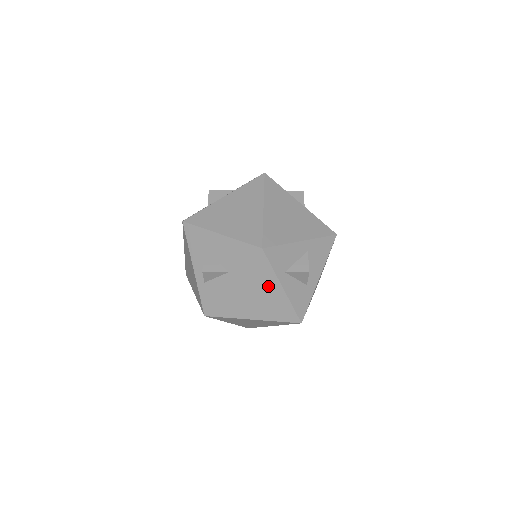
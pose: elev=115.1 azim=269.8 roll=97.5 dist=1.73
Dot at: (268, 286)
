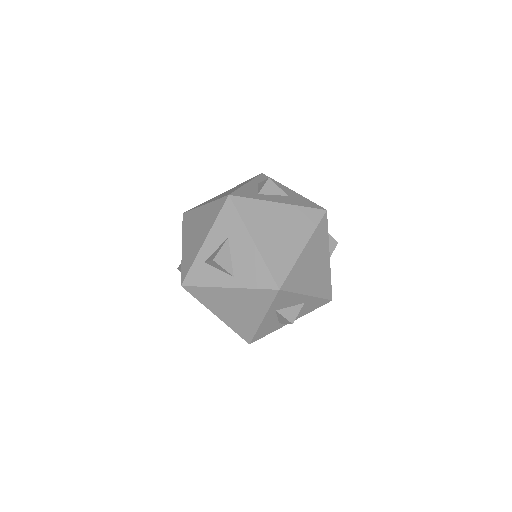
Dot at: (254, 310)
